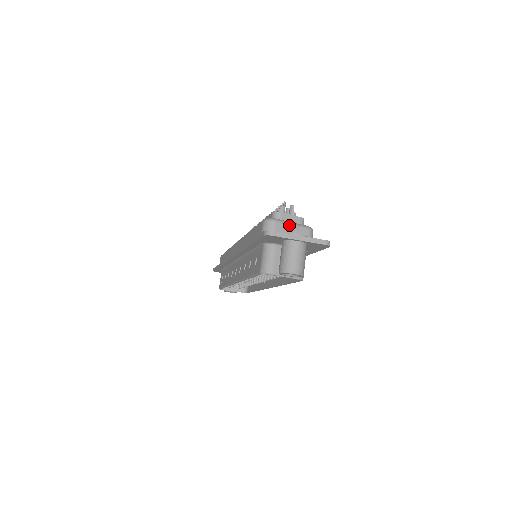
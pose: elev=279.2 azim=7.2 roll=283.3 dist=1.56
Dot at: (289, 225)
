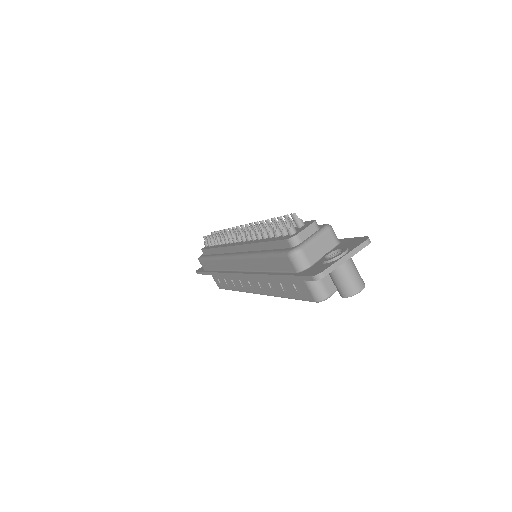
Dot at: (314, 242)
